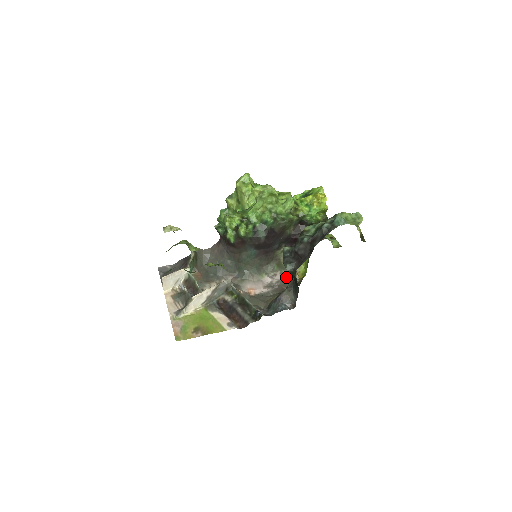
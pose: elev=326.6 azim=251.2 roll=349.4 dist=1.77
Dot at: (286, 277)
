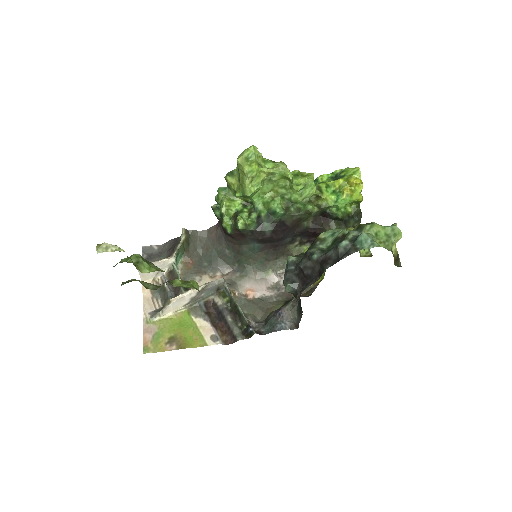
Dot at: occluded
